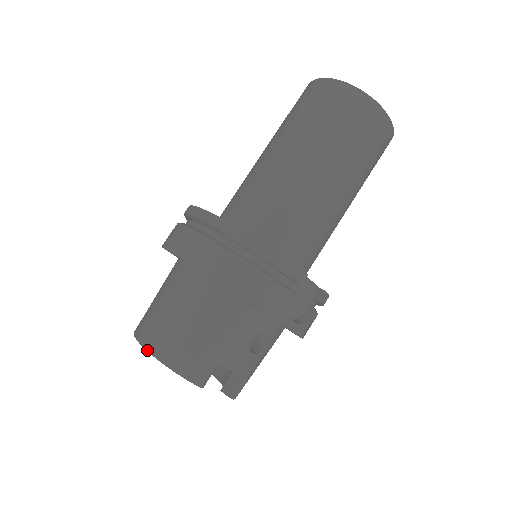
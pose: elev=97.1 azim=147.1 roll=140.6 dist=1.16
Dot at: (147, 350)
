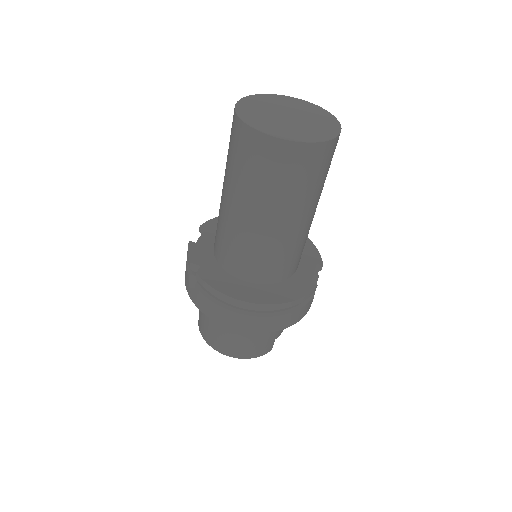
Dot at: occluded
